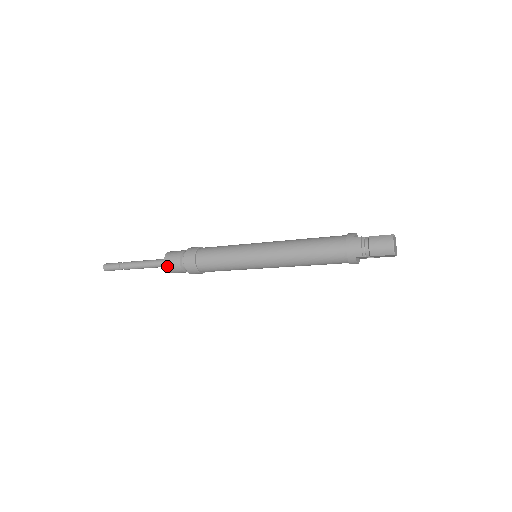
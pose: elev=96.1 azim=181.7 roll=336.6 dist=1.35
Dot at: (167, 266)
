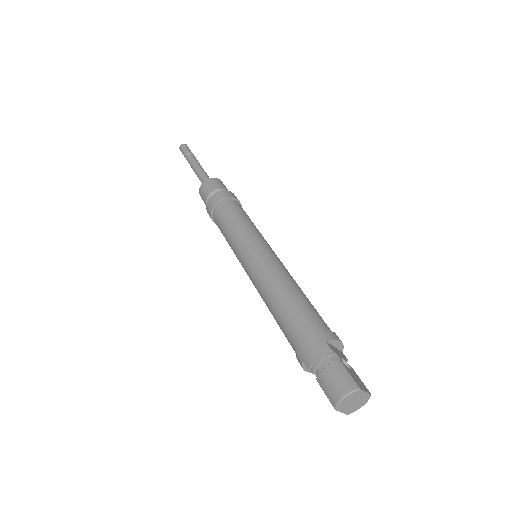
Dot at: (201, 188)
